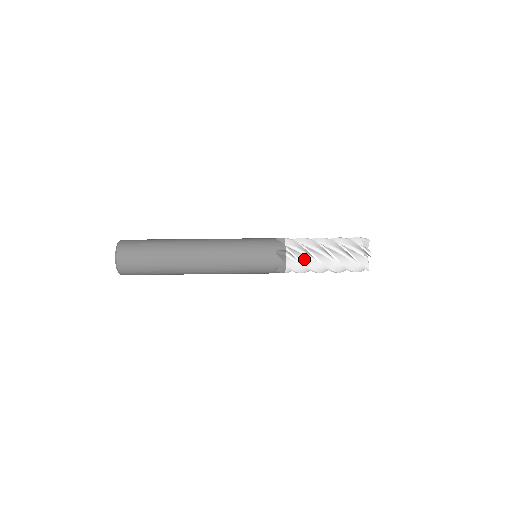
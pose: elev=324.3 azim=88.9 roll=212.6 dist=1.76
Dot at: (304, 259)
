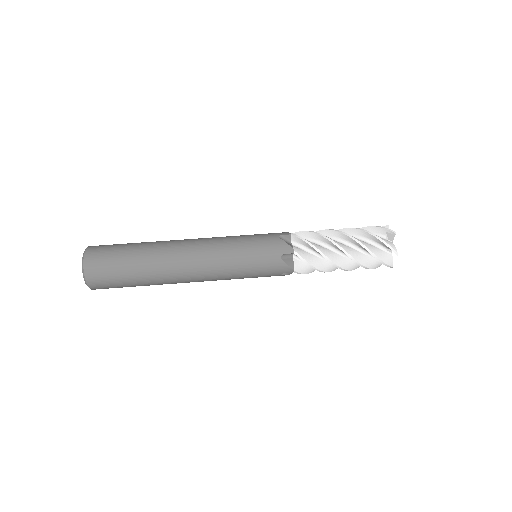
Dot at: (313, 269)
